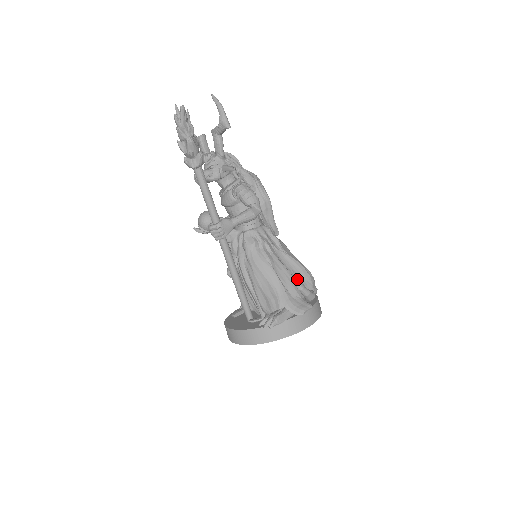
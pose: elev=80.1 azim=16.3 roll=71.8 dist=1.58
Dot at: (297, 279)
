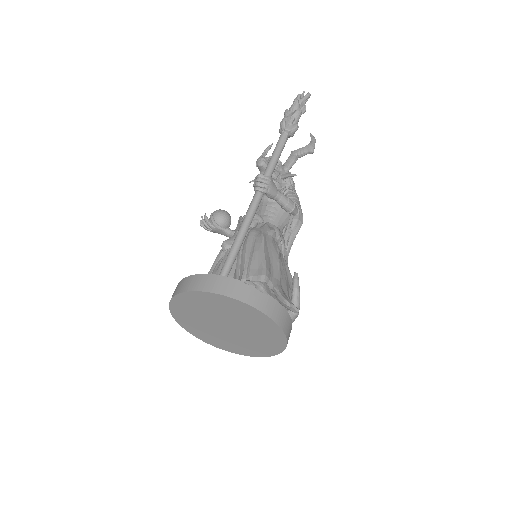
Dot at: occluded
